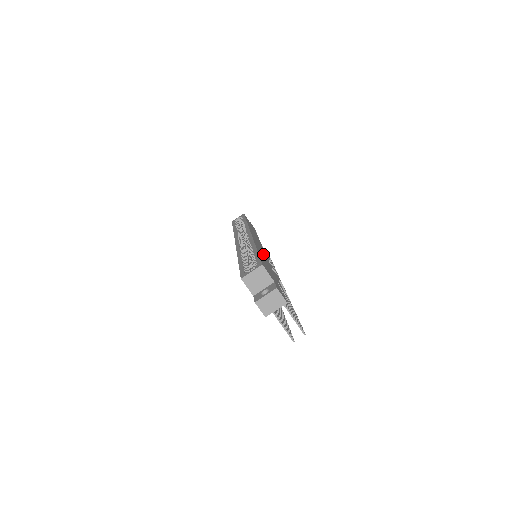
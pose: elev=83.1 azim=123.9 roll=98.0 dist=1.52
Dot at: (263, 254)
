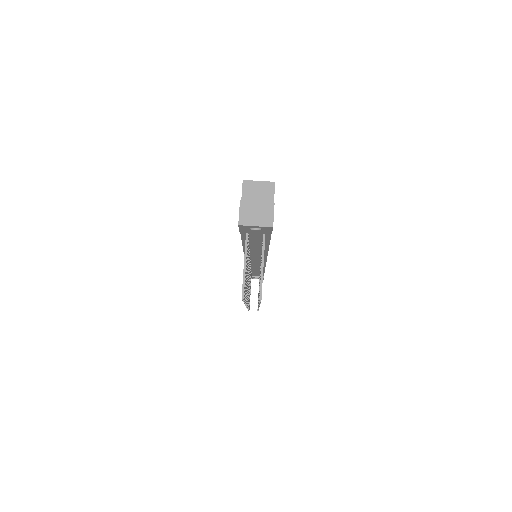
Dot at: occluded
